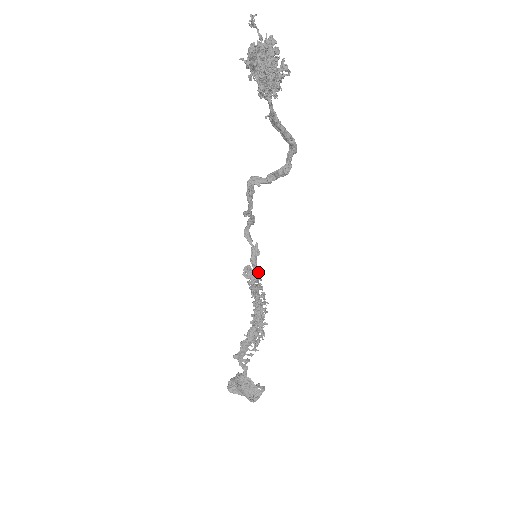
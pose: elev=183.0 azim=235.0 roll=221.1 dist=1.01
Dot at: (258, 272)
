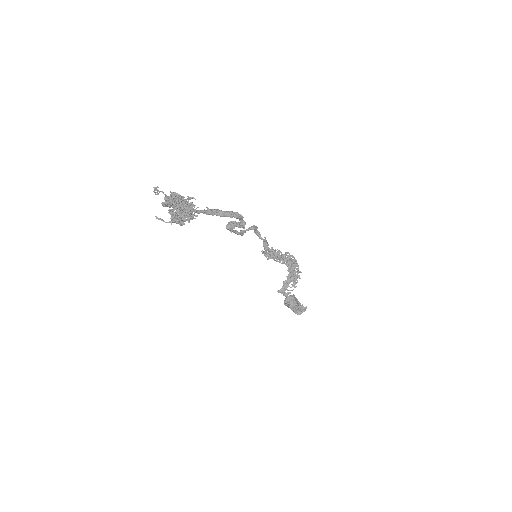
Dot at: occluded
